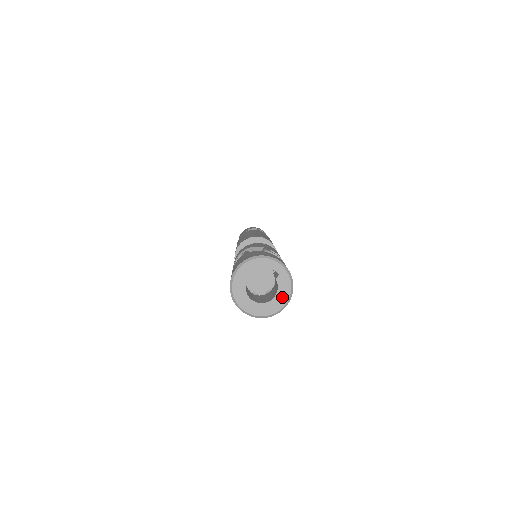
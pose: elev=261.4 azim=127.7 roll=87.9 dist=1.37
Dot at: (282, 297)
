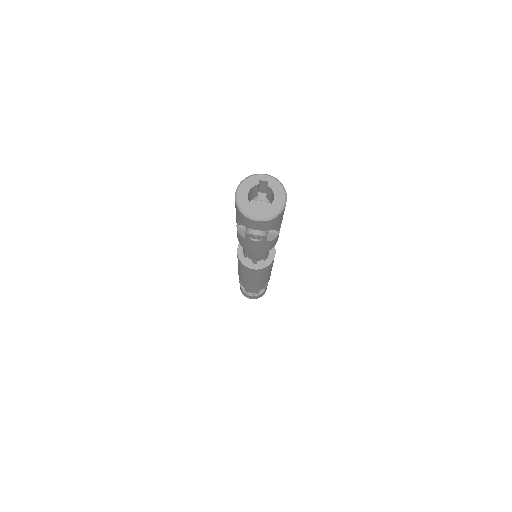
Dot at: (279, 196)
